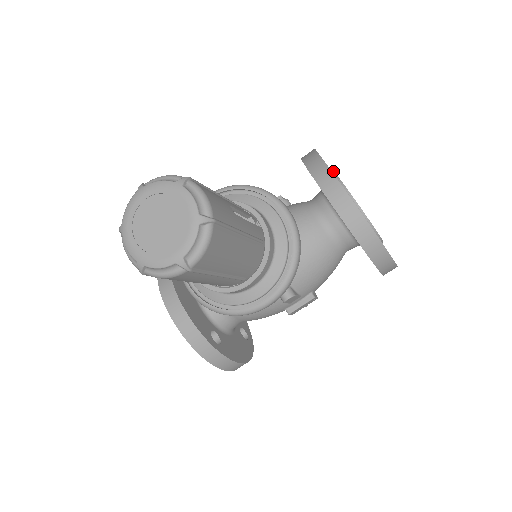
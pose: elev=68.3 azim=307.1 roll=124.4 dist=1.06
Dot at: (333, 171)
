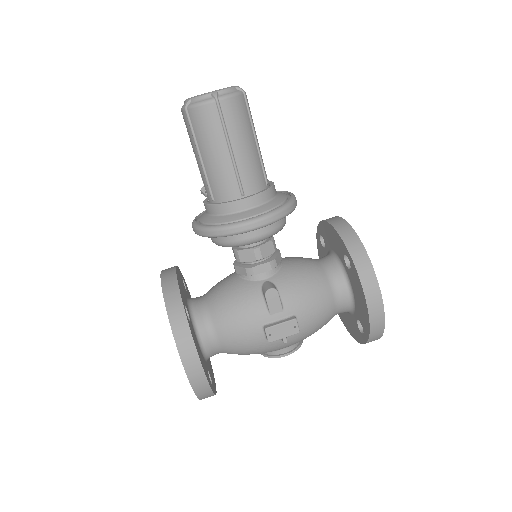
Dot at: occluded
